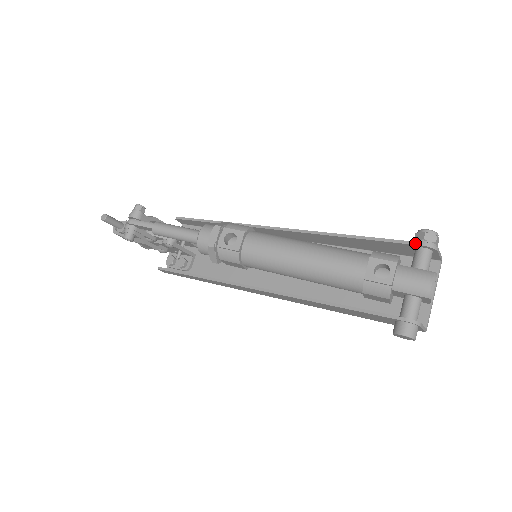
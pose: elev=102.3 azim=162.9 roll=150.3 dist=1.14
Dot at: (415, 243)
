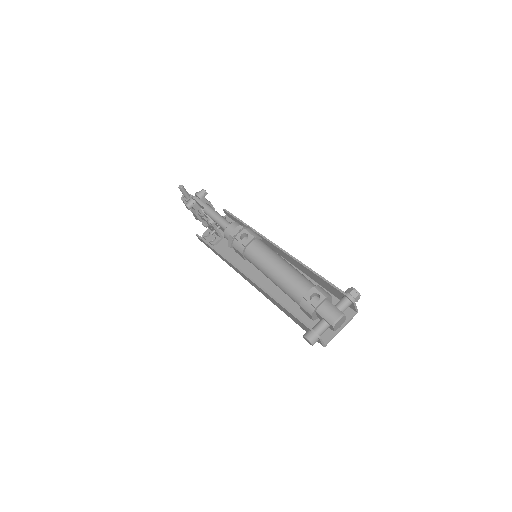
Dot at: (344, 293)
